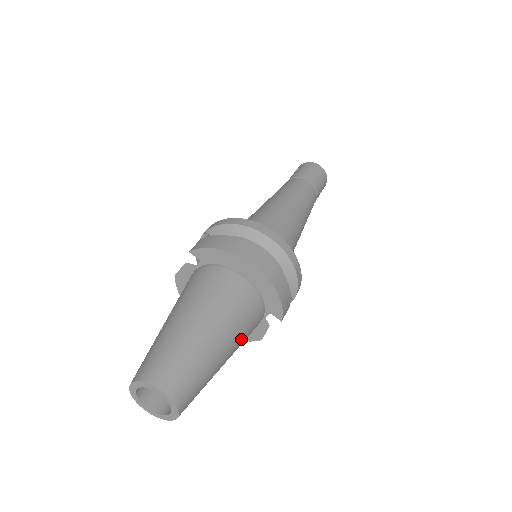
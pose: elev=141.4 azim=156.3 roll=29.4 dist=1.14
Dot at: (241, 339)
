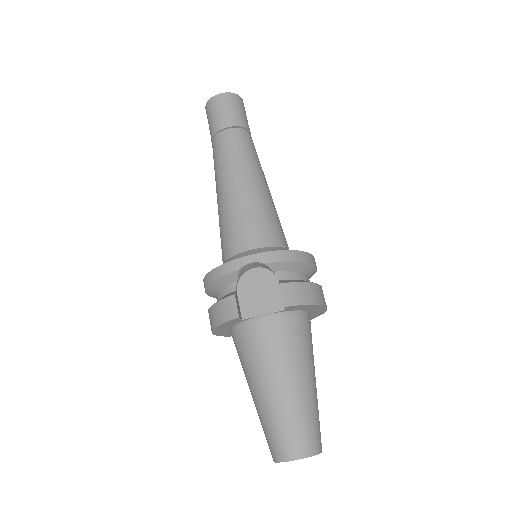
Dot at: occluded
